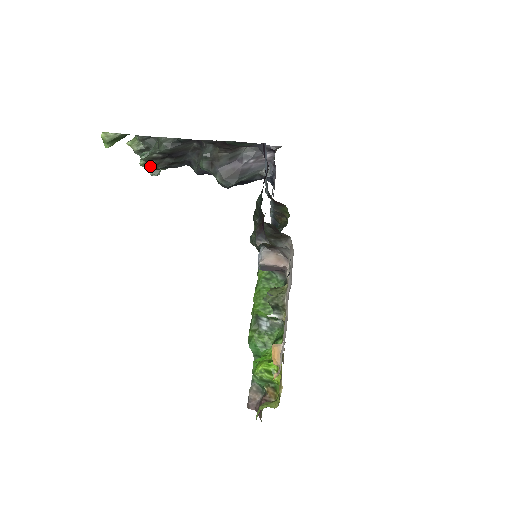
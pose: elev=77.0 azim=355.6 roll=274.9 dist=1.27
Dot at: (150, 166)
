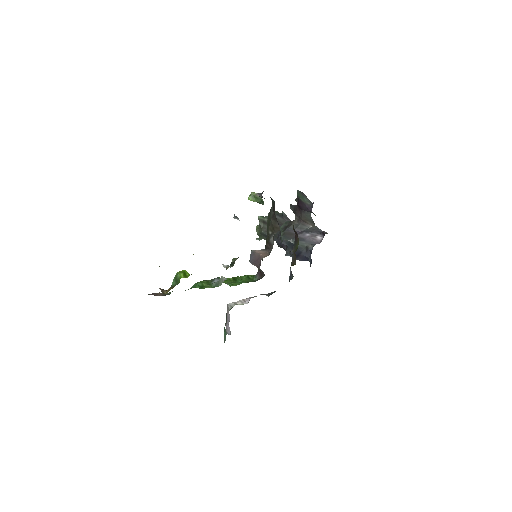
Dot at: (259, 229)
